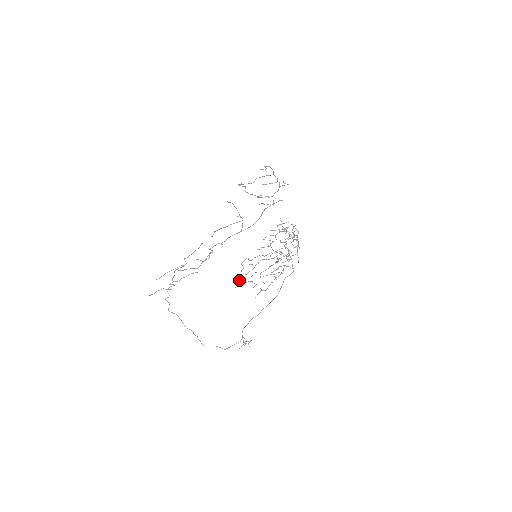
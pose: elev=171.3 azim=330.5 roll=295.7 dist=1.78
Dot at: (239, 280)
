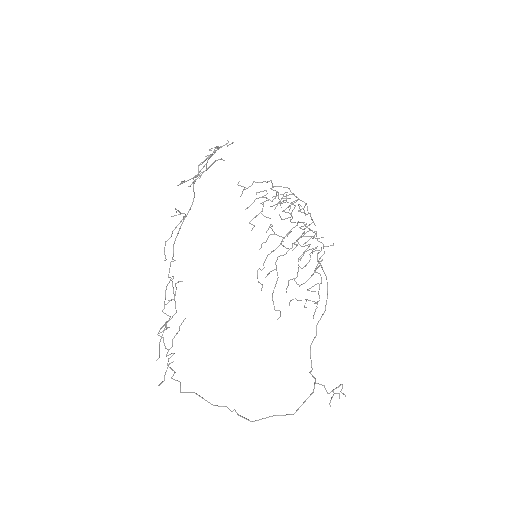
Dot at: occluded
